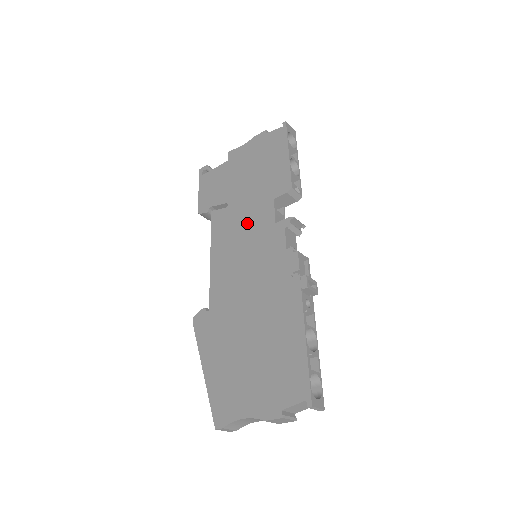
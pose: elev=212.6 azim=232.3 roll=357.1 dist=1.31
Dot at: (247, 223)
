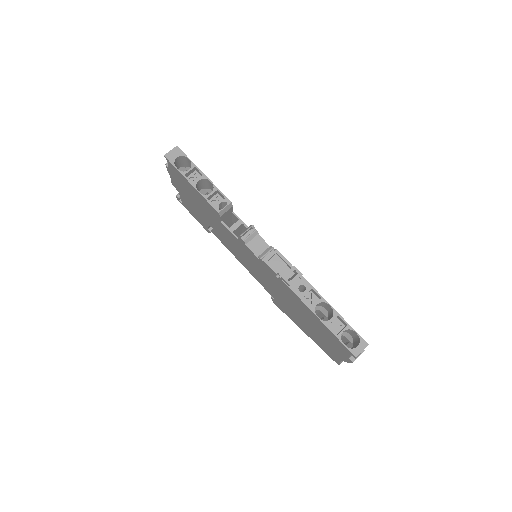
Dot at: (230, 241)
